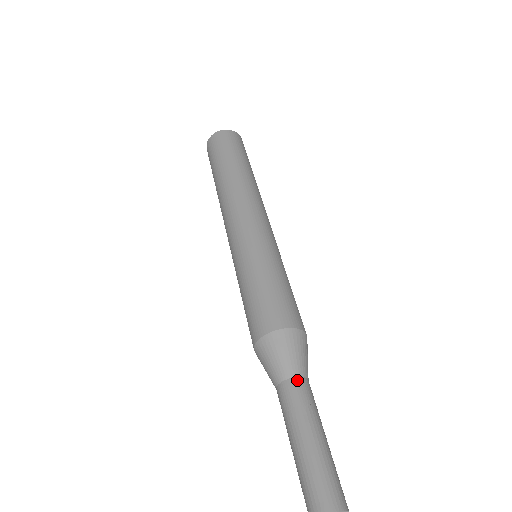
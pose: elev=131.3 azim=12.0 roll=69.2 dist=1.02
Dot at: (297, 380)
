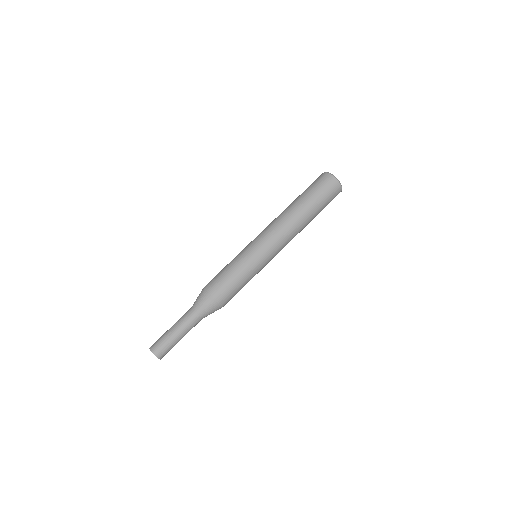
Dot at: (199, 318)
